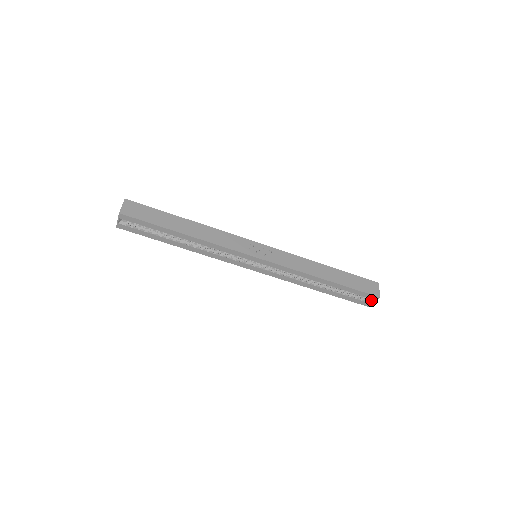
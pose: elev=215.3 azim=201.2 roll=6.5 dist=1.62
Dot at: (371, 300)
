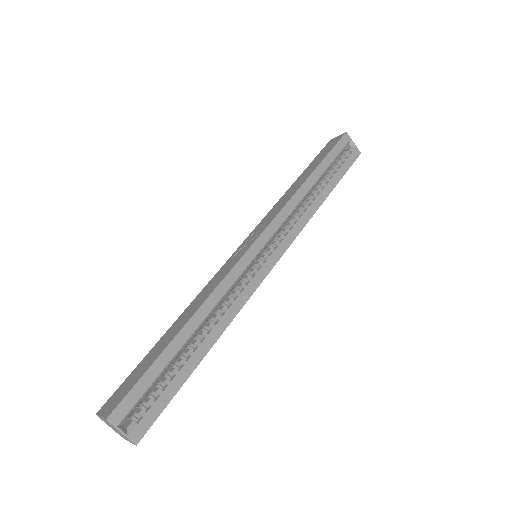
Dot at: (351, 146)
